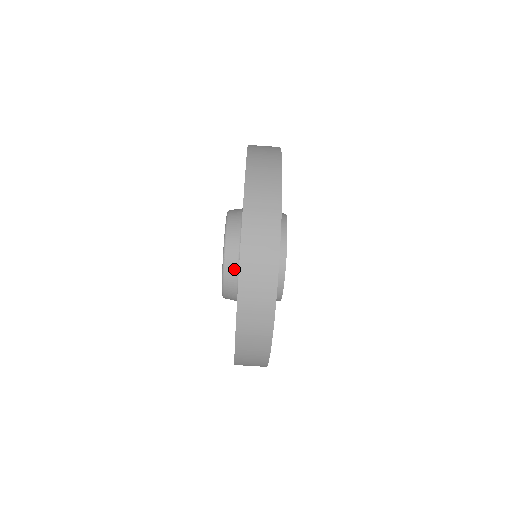
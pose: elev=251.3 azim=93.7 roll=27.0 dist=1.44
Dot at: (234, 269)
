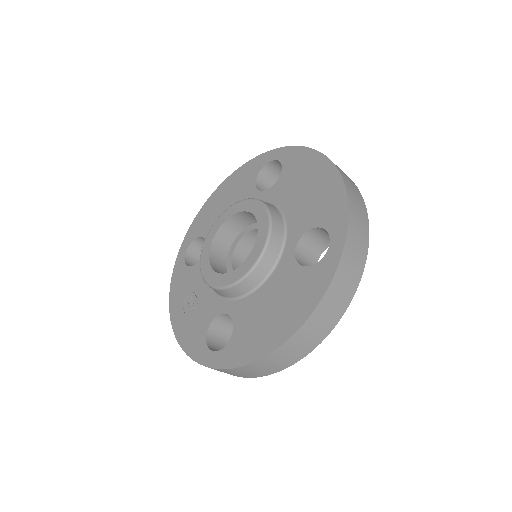
Dot at: (245, 290)
